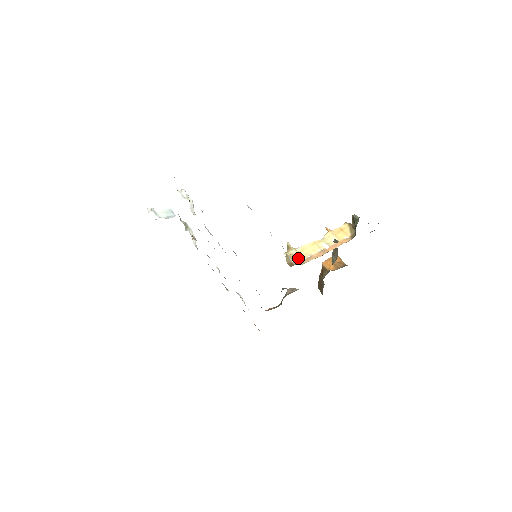
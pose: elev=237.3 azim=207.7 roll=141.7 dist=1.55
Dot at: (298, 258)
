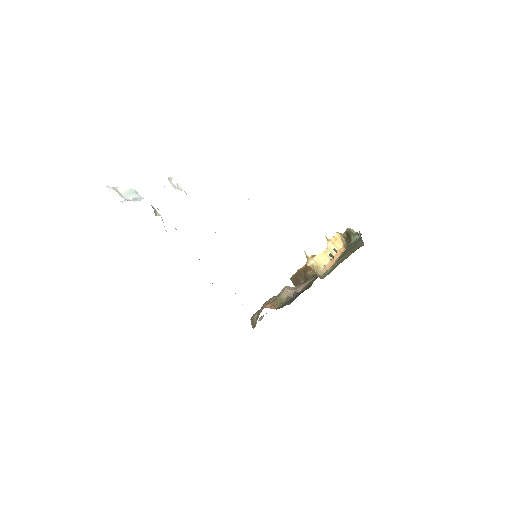
Dot at: (318, 268)
